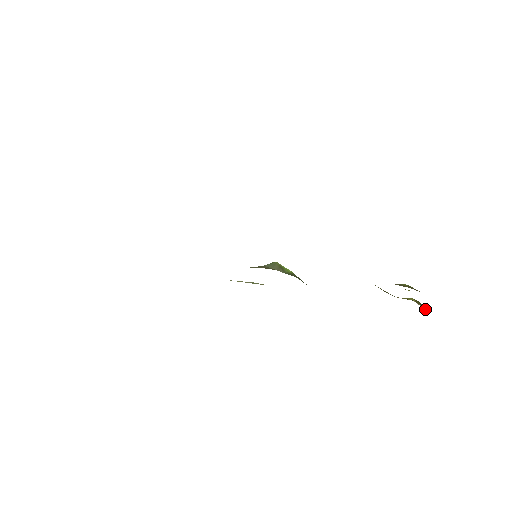
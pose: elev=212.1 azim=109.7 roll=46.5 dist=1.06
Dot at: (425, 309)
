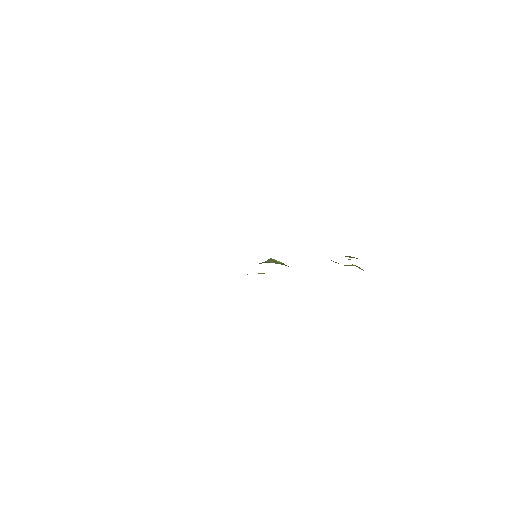
Dot at: (361, 269)
